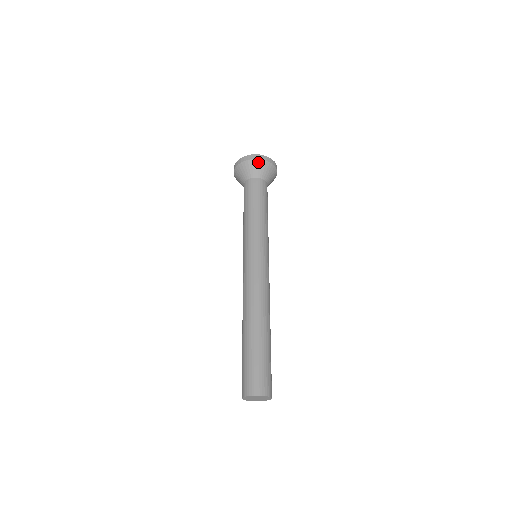
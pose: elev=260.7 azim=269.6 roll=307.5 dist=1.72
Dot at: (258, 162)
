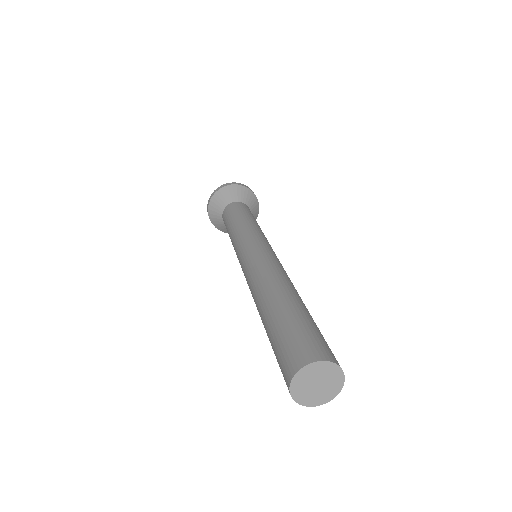
Dot at: (231, 187)
